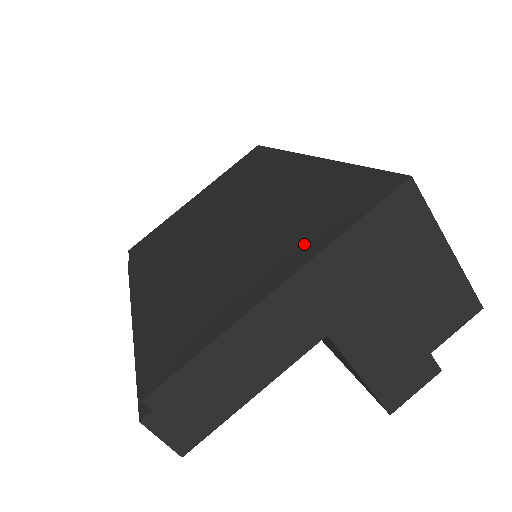
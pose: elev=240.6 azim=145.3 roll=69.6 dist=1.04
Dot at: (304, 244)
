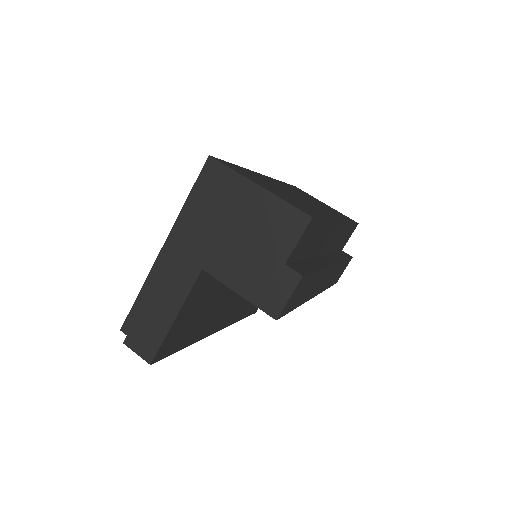
Dot at: occluded
